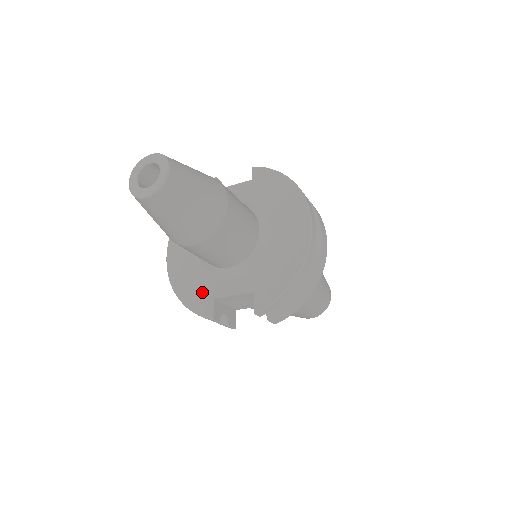
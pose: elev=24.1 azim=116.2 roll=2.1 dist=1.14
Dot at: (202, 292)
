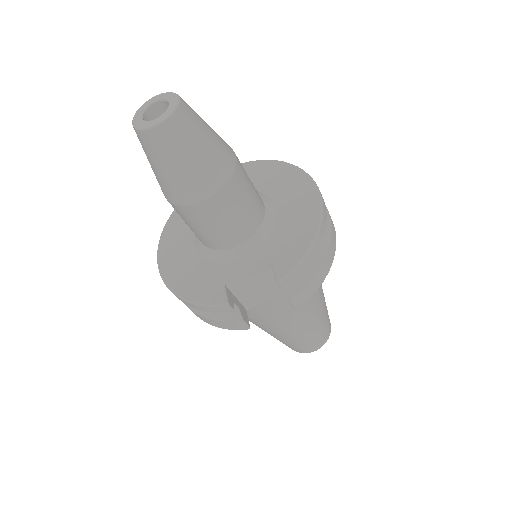
Dot at: (208, 282)
